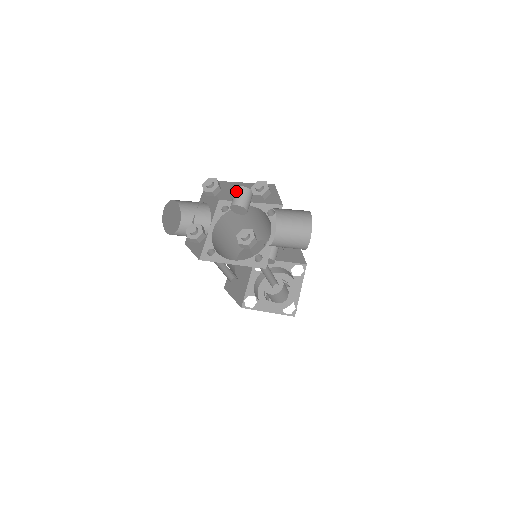
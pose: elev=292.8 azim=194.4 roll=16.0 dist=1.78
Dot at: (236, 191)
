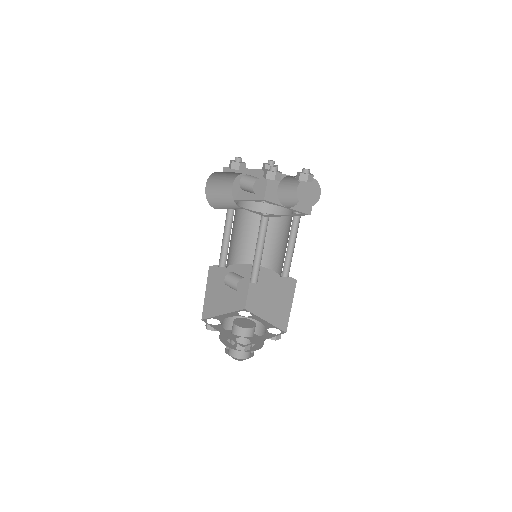
Dot at: (247, 176)
